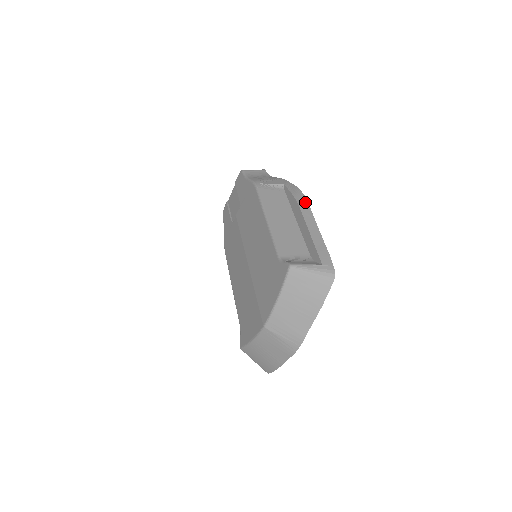
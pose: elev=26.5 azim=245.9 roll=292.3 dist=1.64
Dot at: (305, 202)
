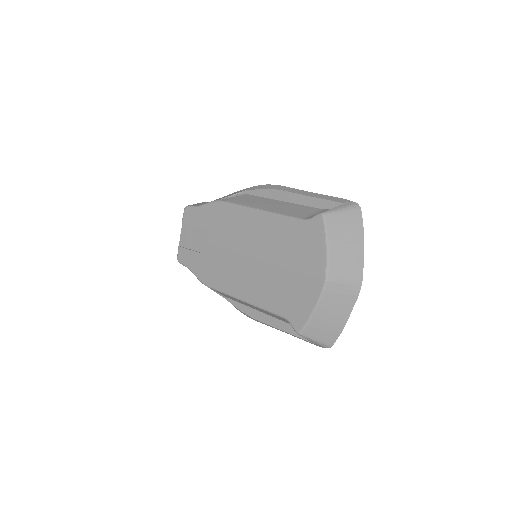
Dot at: (279, 186)
